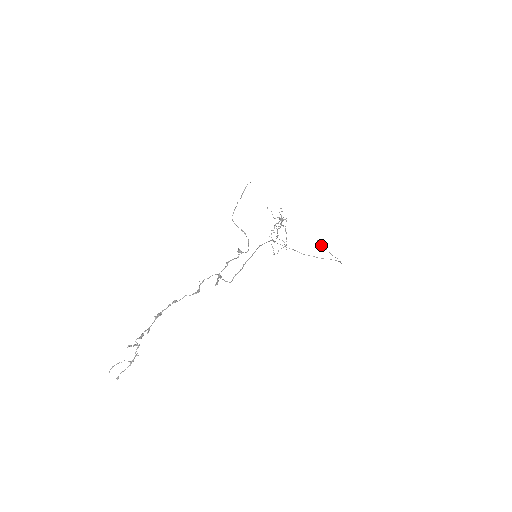
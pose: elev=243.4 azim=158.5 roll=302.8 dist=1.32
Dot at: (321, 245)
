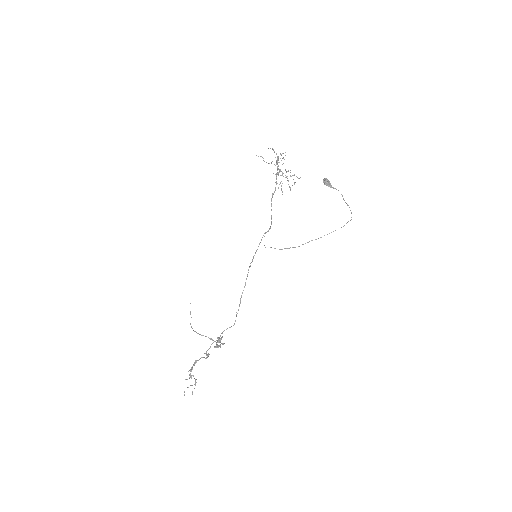
Dot at: (329, 185)
